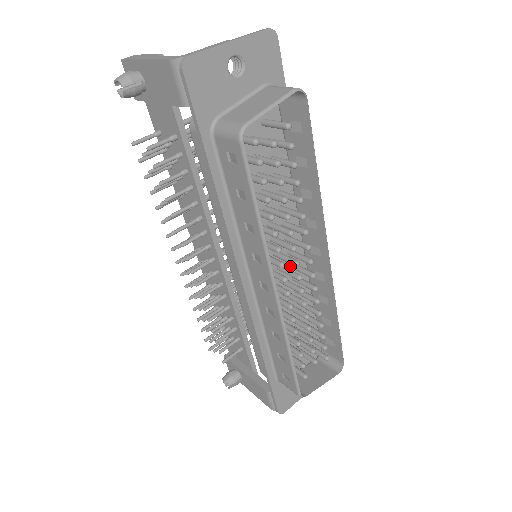
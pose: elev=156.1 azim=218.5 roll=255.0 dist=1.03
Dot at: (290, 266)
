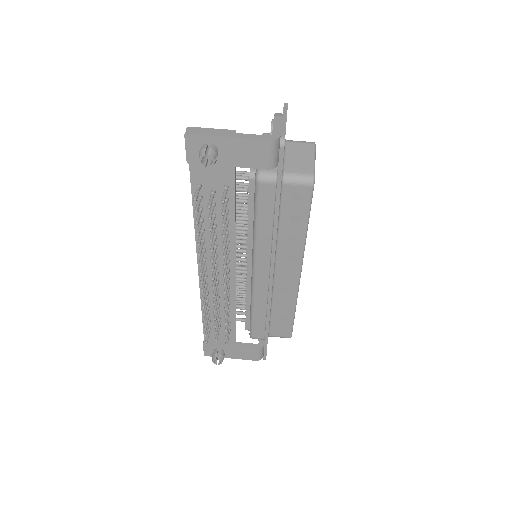
Dot at: occluded
